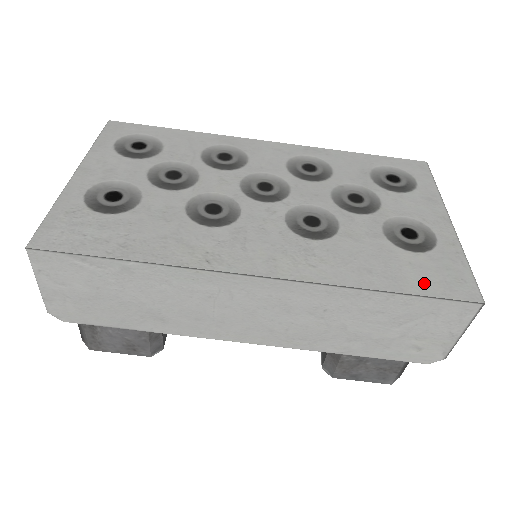
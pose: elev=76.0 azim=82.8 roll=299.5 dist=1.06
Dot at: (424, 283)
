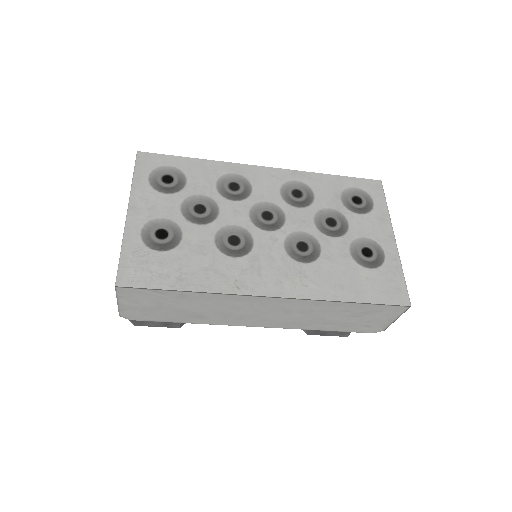
Dot at: (375, 294)
